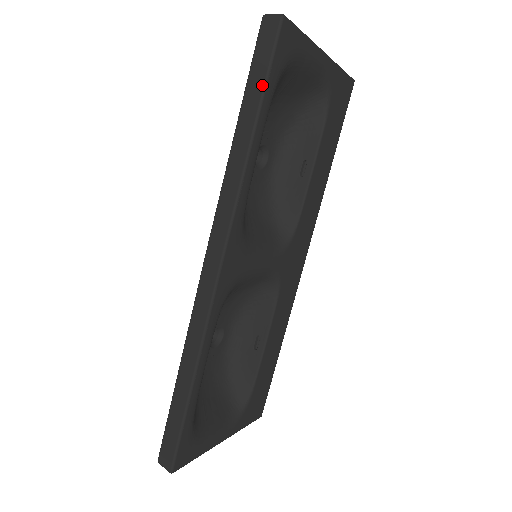
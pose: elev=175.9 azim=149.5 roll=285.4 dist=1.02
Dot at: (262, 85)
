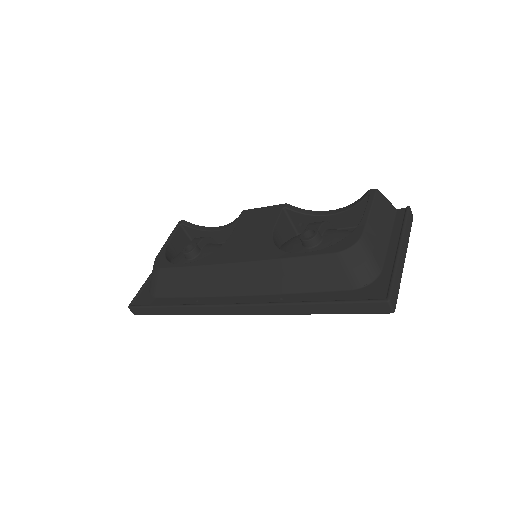
Dot at: (346, 313)
